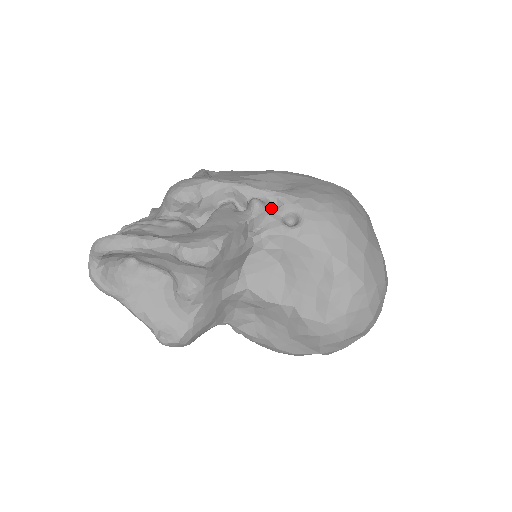
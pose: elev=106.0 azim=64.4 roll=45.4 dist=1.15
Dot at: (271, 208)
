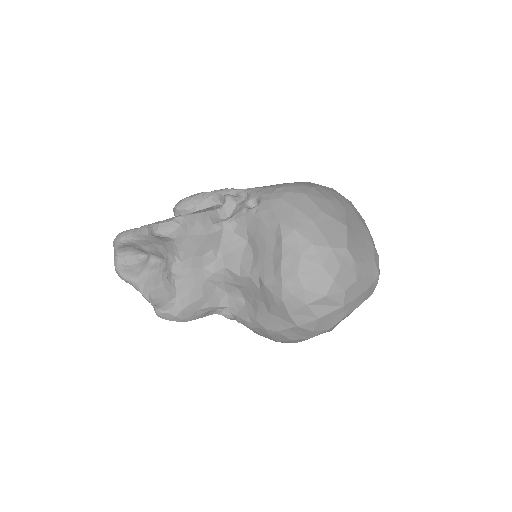
Dot at: (242, 201)
